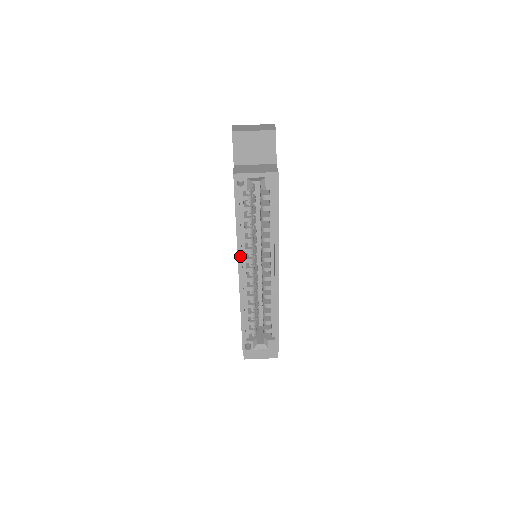
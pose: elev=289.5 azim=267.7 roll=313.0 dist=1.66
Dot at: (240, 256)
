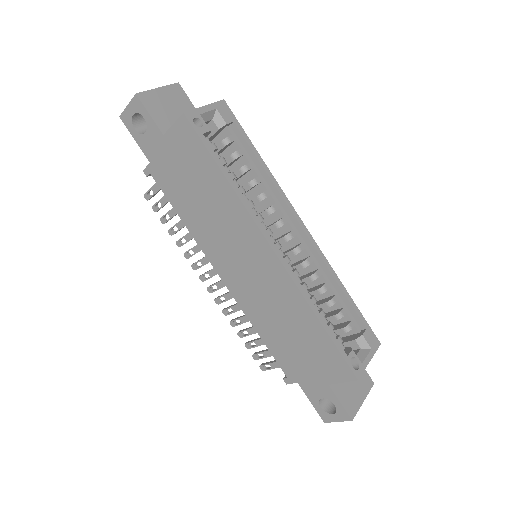
Dot at: (259, 225)
